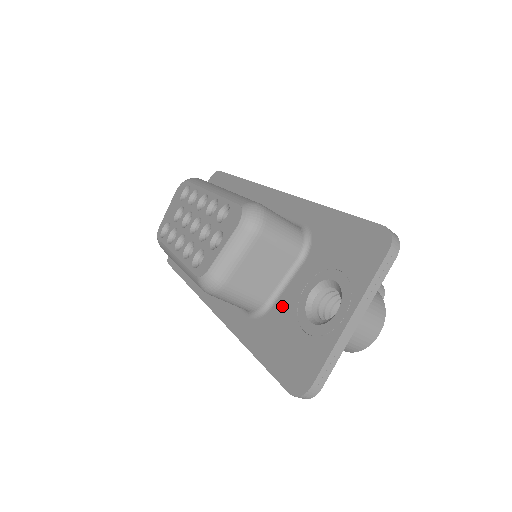
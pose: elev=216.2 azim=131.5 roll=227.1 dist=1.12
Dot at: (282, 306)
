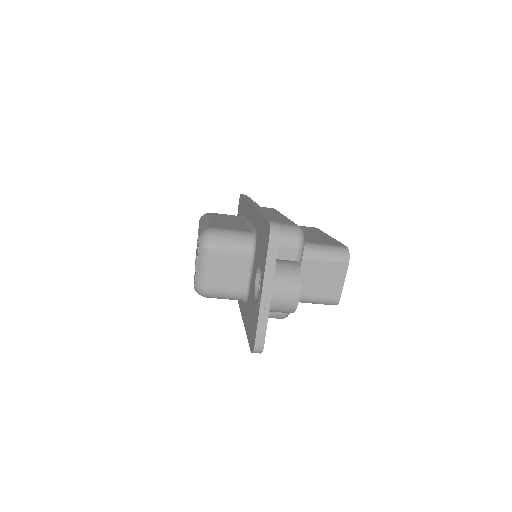
Dot at: (250, 292)
